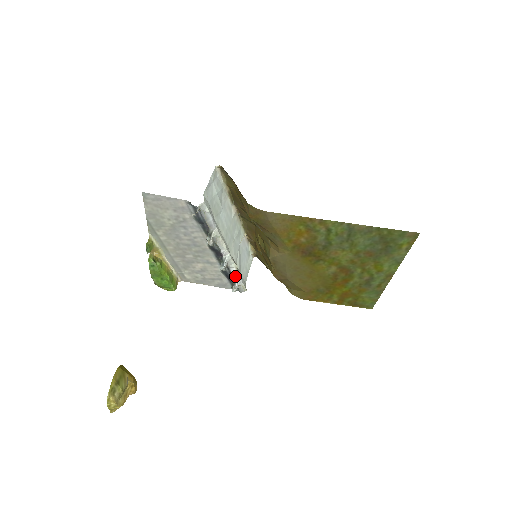
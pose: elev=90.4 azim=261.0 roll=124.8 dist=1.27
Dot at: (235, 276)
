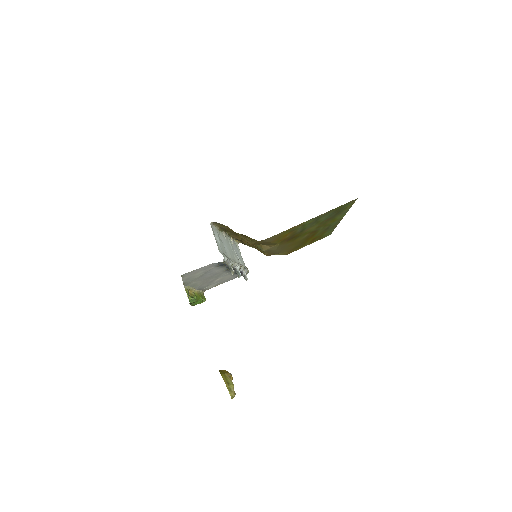
Dot at: (243, 271)
